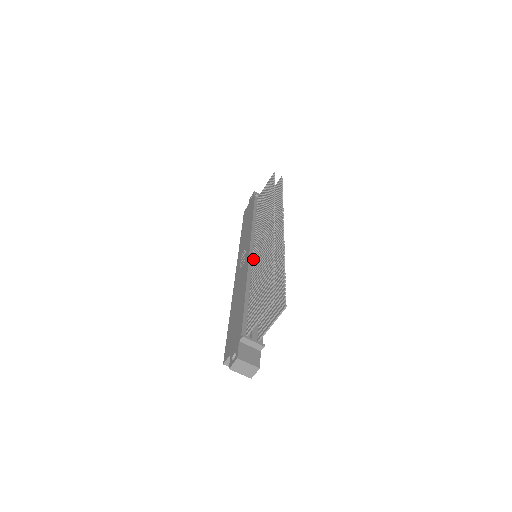
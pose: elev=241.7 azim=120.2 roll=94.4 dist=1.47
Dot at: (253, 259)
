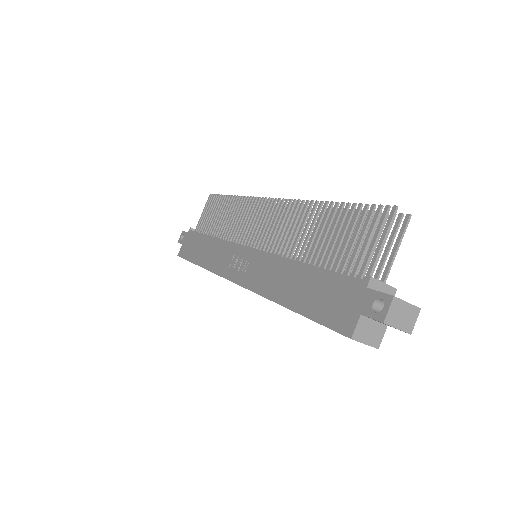
Dot at: (266, 248)
